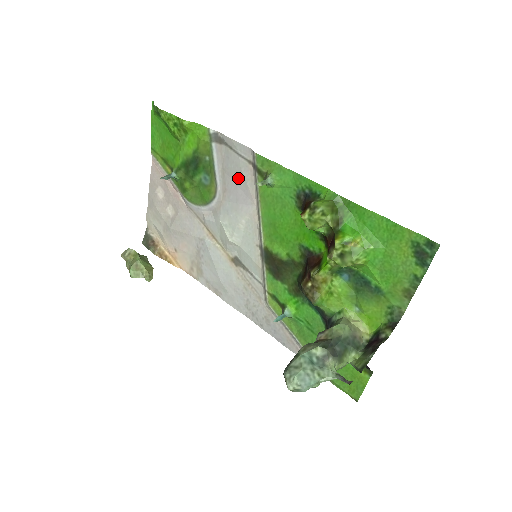
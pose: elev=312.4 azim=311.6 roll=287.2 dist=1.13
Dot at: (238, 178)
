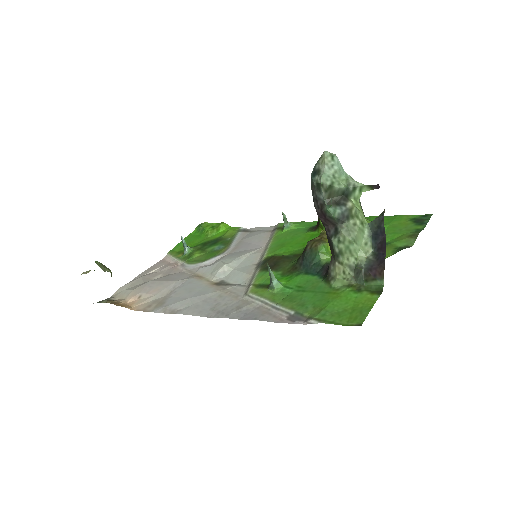
Dot at: (254, 239)
